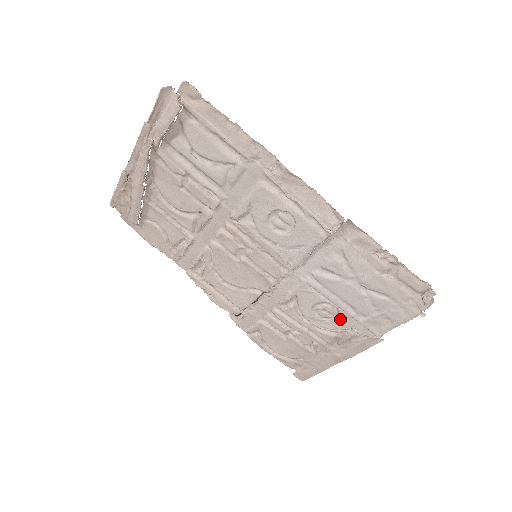
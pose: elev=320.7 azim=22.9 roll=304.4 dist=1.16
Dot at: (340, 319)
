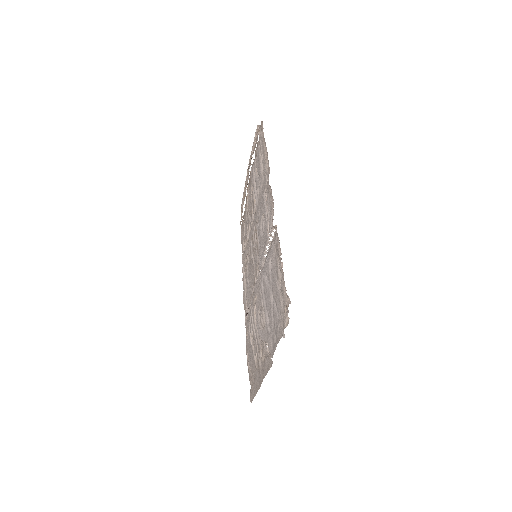
Dot at: (265, 330)
